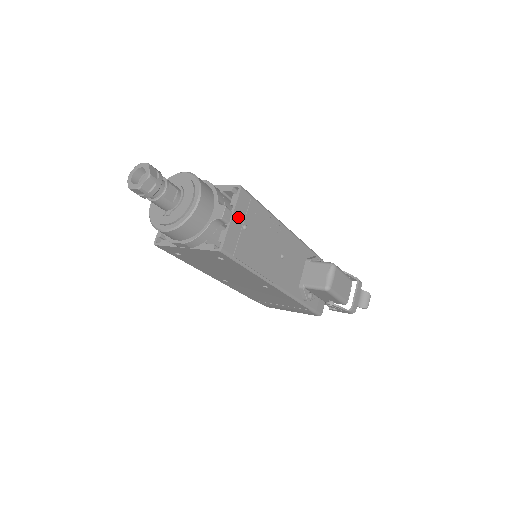
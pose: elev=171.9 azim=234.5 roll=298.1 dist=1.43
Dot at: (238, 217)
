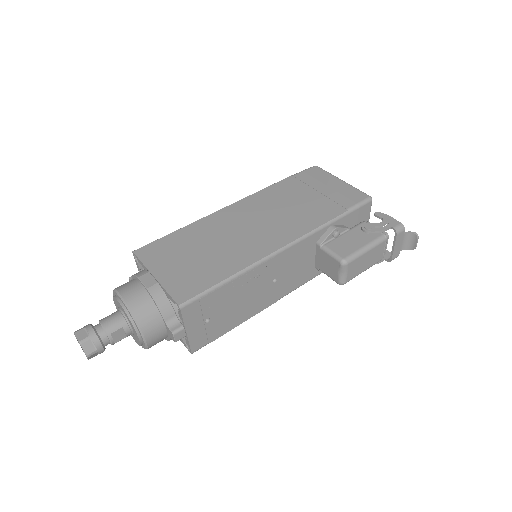
Dot at: (194, 324)
